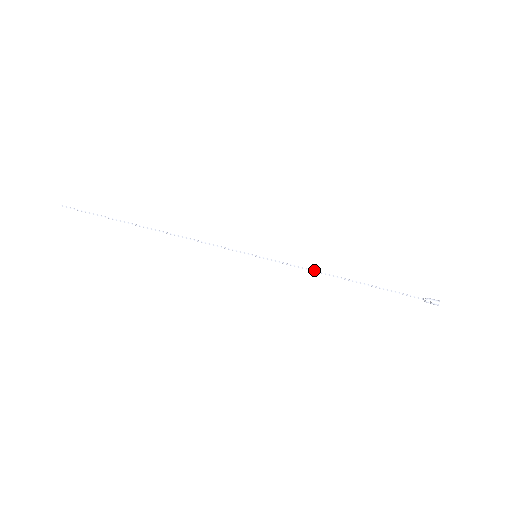
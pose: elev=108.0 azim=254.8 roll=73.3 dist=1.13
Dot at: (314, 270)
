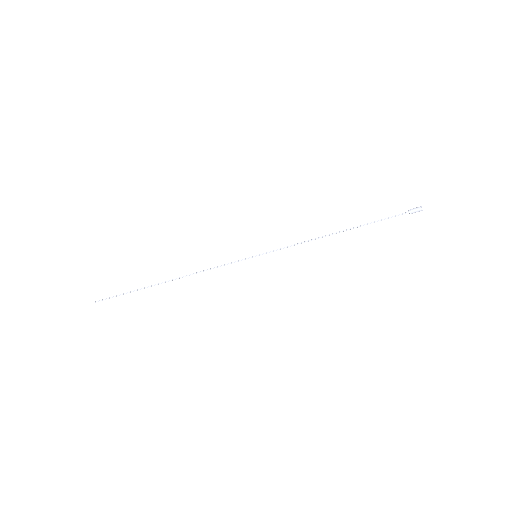
Dot at: (307, 241)
